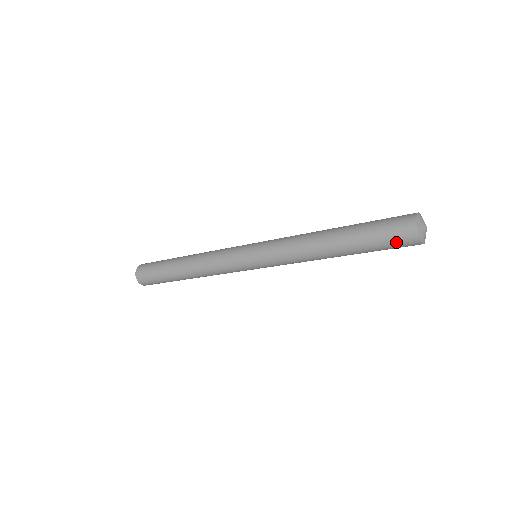
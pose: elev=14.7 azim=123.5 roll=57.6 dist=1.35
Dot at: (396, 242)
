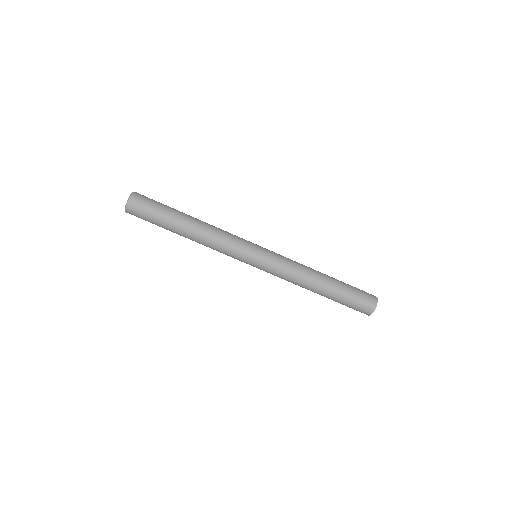
Dot at: (364, 293)
